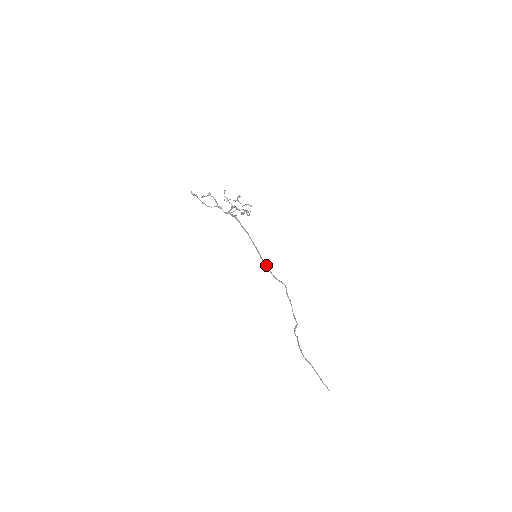
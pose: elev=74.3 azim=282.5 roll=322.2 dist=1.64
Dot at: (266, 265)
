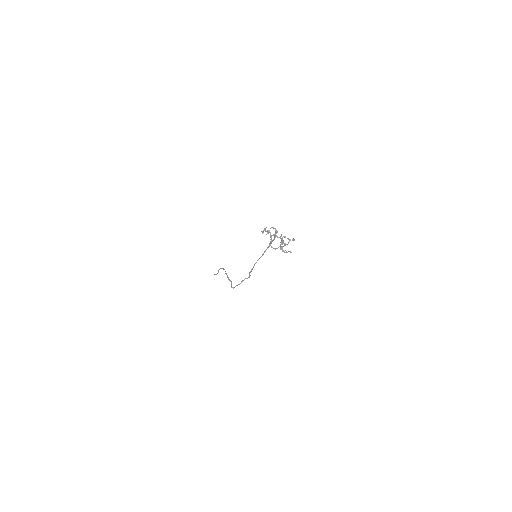
Dot at: occluded
